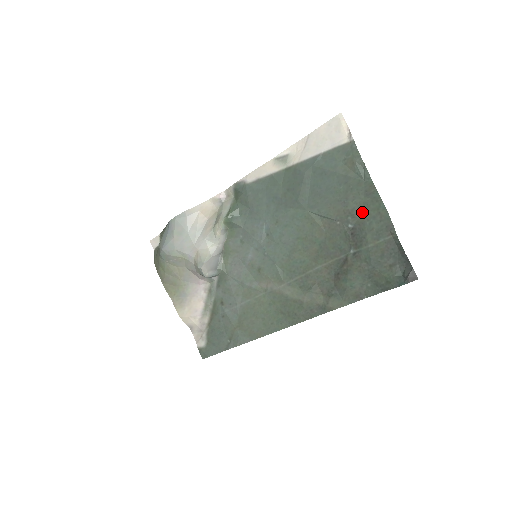
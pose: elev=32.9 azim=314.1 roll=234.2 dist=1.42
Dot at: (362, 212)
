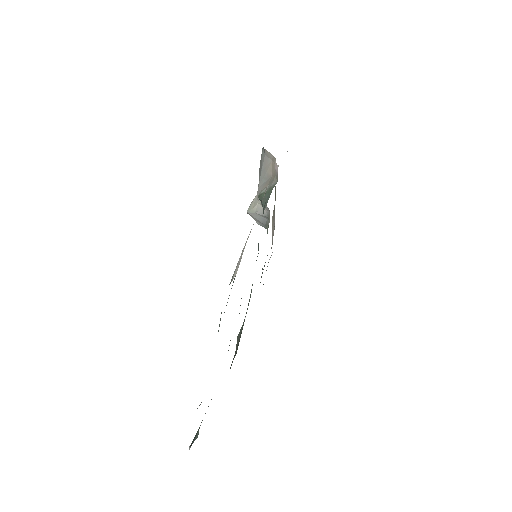
Dot at: occluded
